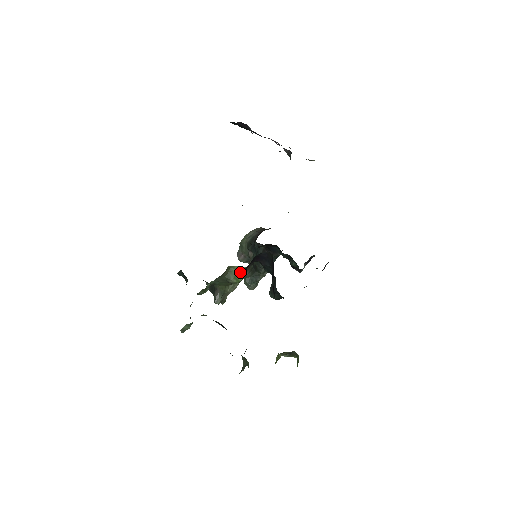
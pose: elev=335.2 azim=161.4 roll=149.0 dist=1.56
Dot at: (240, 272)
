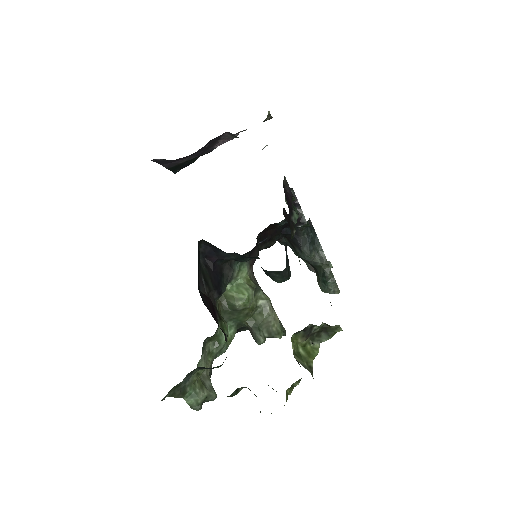
Dot at: (239, 289)
